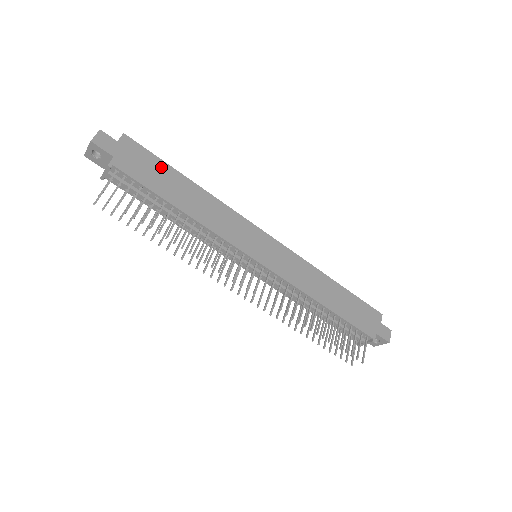
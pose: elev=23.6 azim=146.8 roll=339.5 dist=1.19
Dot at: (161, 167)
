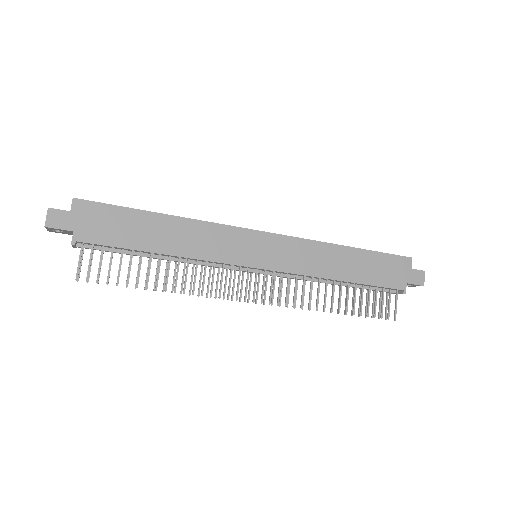
Dot at: (125, 216)
